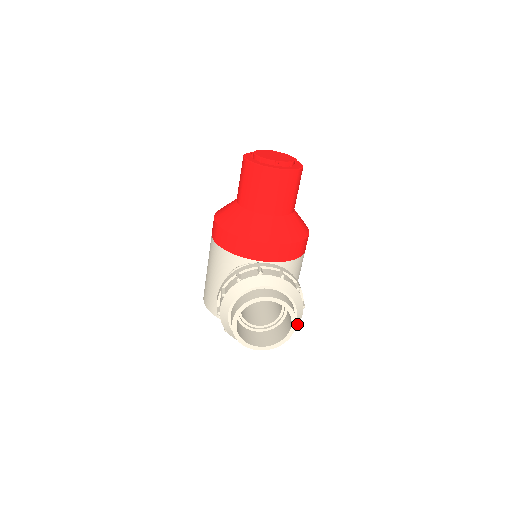
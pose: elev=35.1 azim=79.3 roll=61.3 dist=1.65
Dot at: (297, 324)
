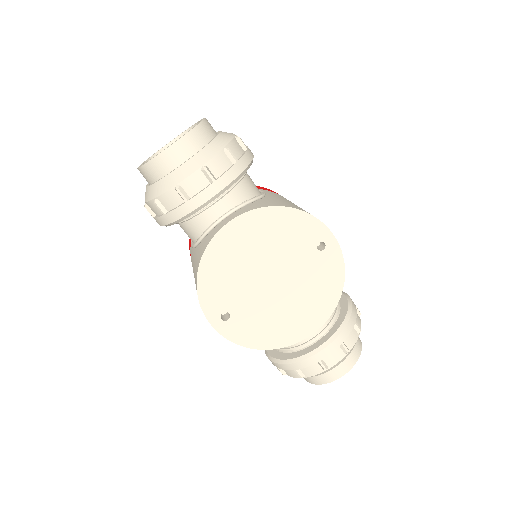
Dot at: (231, 135)
